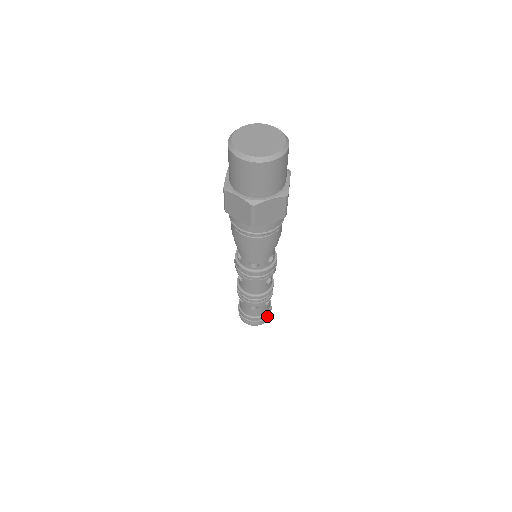
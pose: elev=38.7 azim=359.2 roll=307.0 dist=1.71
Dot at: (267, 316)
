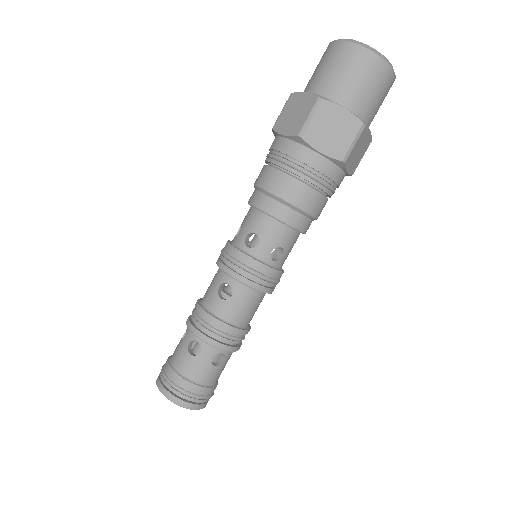
Dot at: occluded
